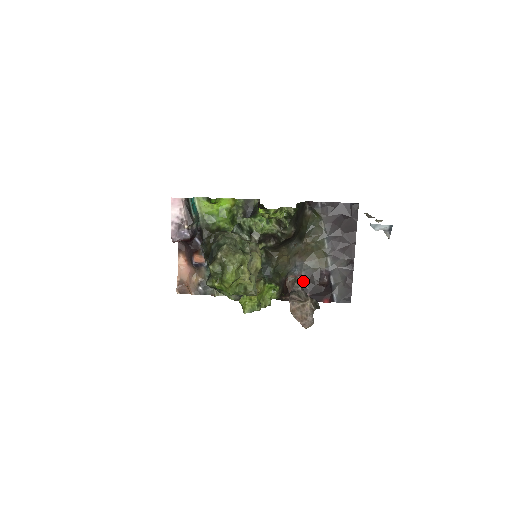
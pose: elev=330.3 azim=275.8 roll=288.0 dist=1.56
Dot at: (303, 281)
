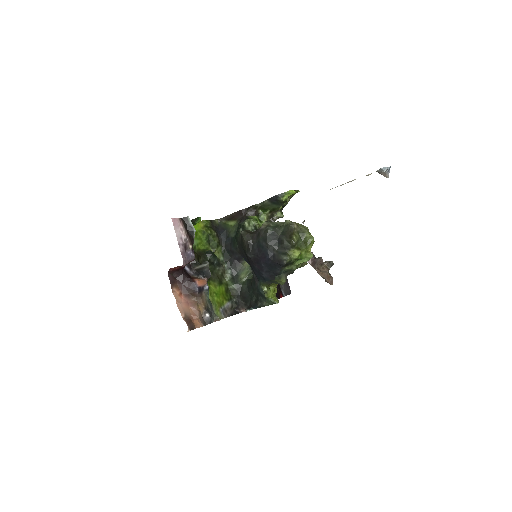
Dot at: occluded
